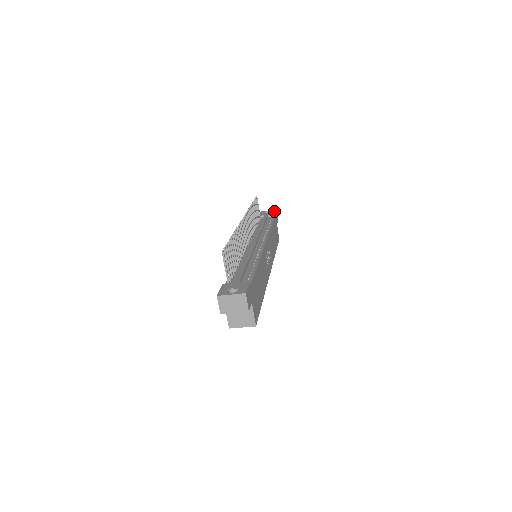
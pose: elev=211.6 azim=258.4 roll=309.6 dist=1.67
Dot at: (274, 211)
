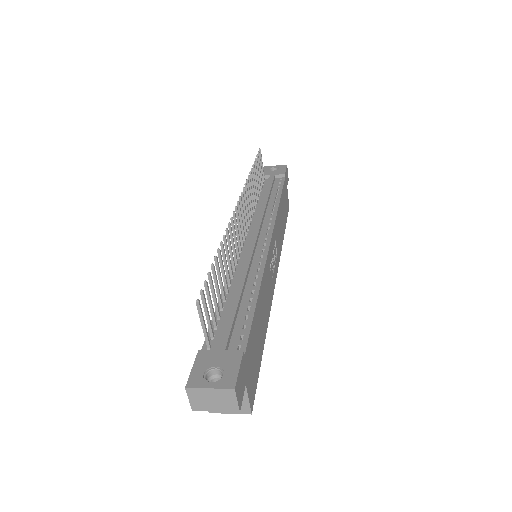
Dot at: (284, 168)
